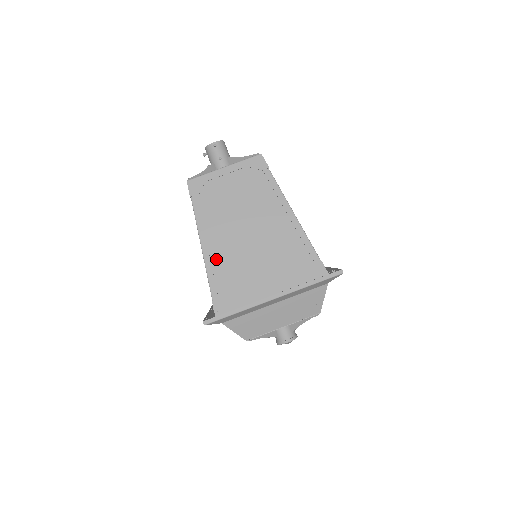
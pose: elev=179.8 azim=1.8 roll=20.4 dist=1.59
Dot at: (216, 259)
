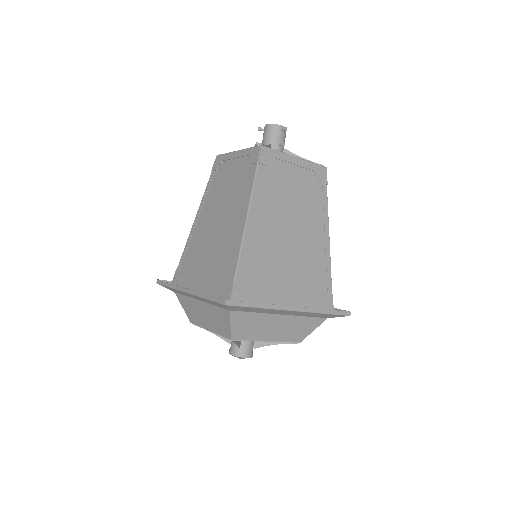
Dot at: (254, 240)
